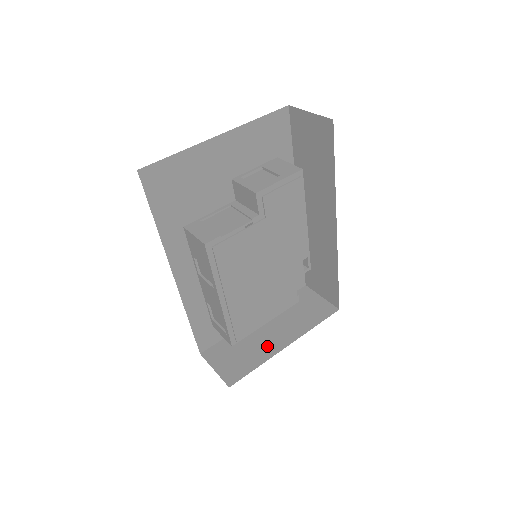
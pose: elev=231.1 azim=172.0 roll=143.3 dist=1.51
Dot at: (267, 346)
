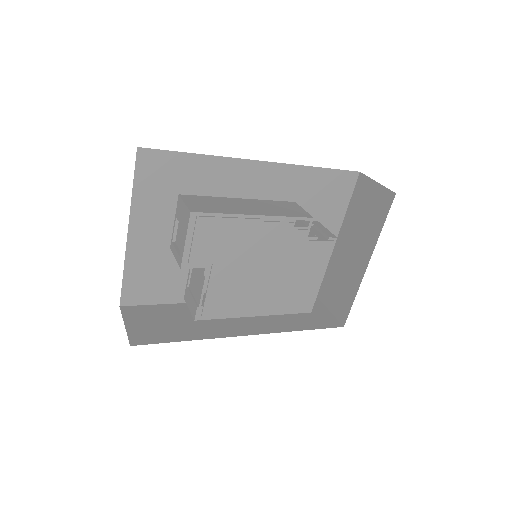
Dot at: (354, 272)
